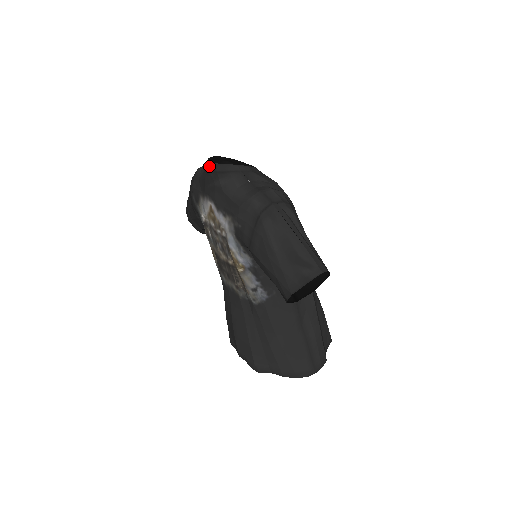
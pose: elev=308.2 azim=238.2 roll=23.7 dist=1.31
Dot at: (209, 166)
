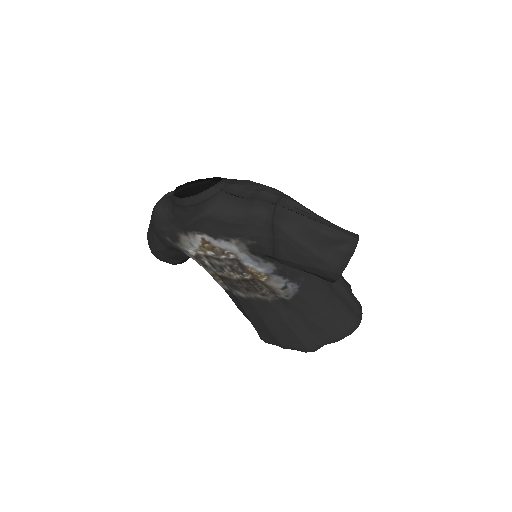
Dot at: (183, 203)
